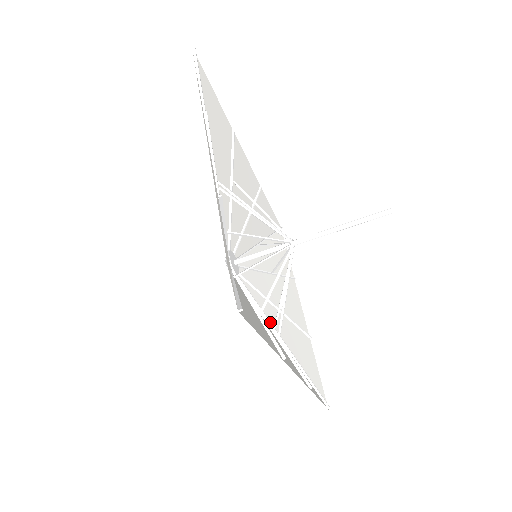
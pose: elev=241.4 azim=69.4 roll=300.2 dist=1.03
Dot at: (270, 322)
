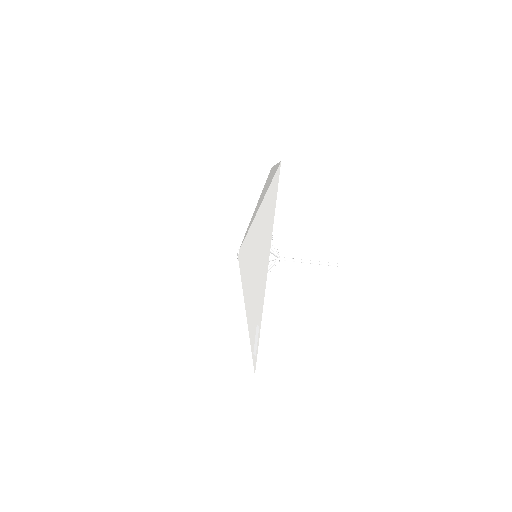
Dot at: occluded
